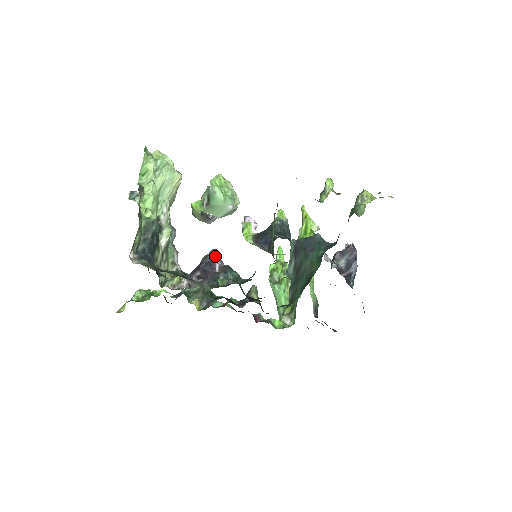
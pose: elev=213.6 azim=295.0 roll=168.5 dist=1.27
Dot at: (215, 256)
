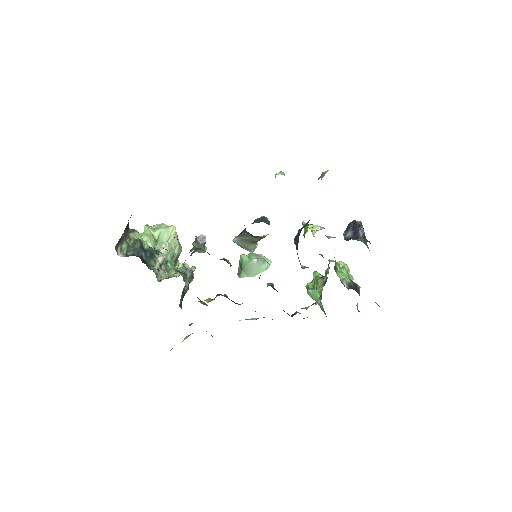
Dot at: (198, 249)
